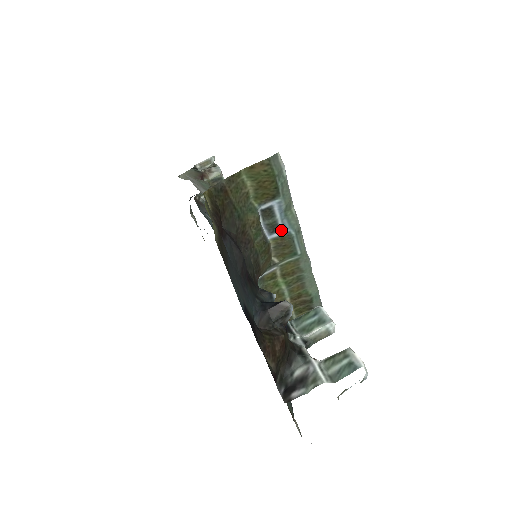
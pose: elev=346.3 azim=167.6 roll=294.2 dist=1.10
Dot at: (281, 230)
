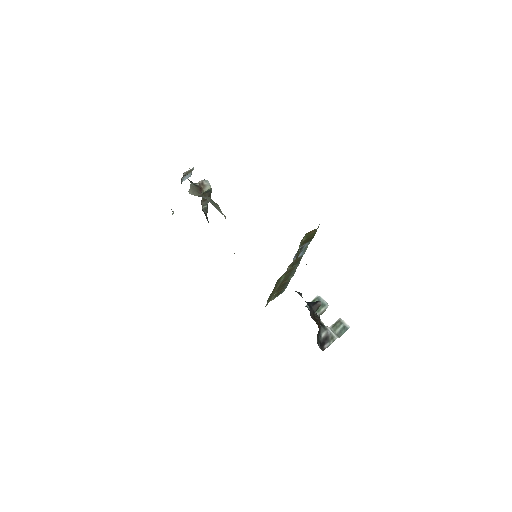
Dot at: (300, 255)
